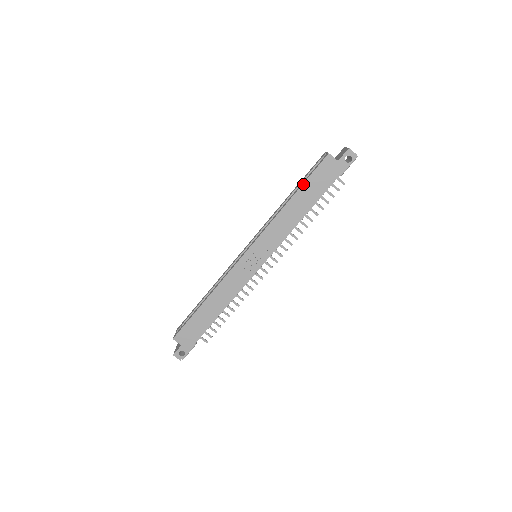
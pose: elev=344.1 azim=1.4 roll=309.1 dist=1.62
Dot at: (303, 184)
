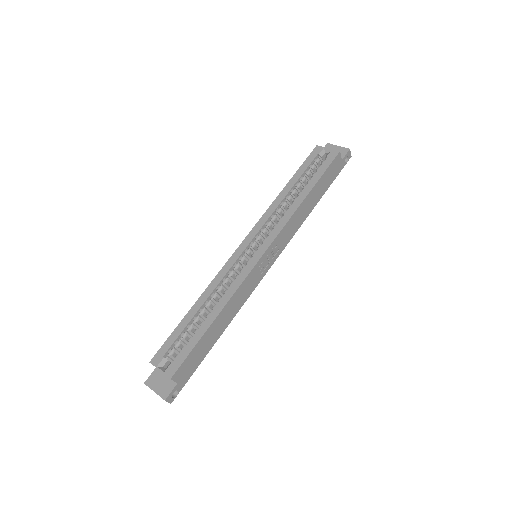
Dot at: (319, 180)
